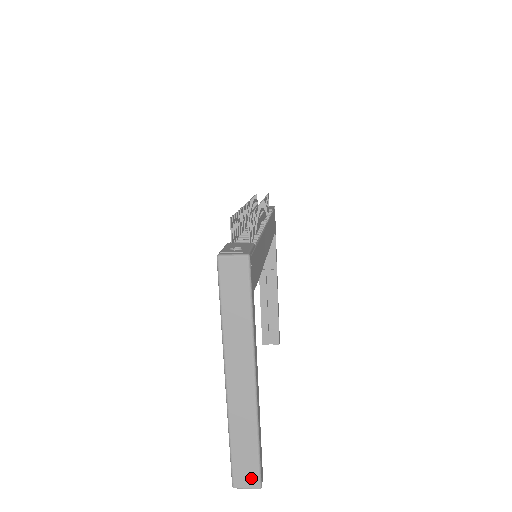
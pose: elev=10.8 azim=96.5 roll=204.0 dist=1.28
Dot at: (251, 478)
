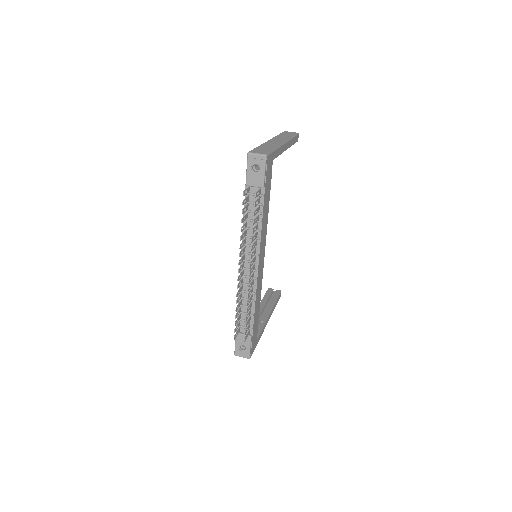
Dot at: occluded
